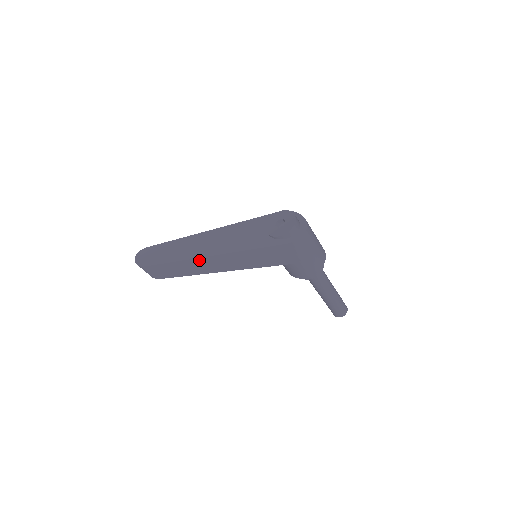
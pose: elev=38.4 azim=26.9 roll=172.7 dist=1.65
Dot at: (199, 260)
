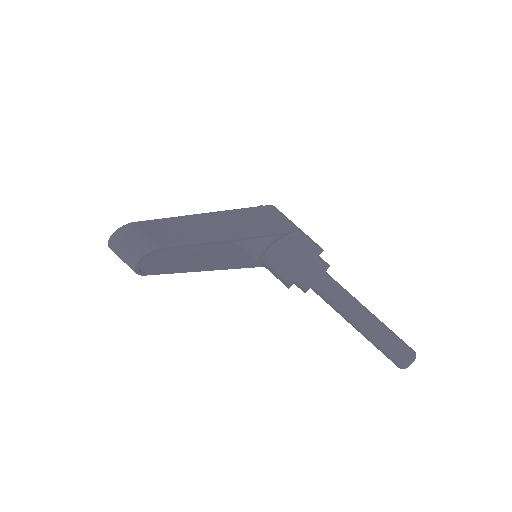
Dot at: (199, 218)
